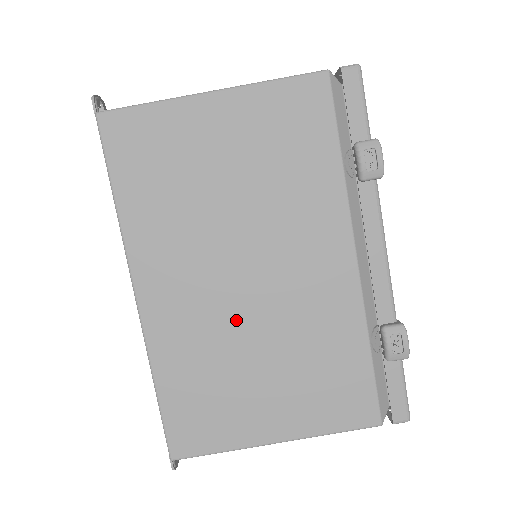
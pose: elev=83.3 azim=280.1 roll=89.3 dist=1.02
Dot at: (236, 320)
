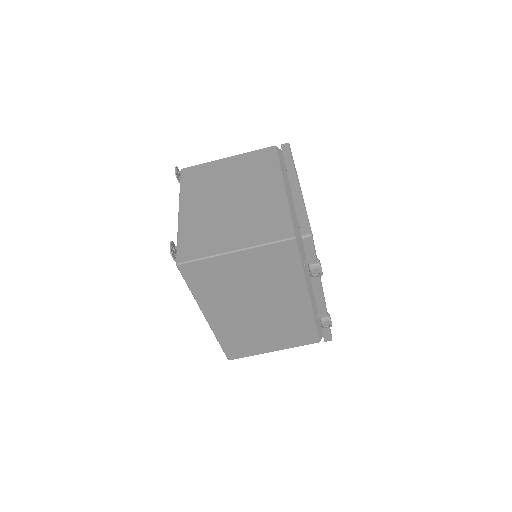
Dot at: (254, 321)
